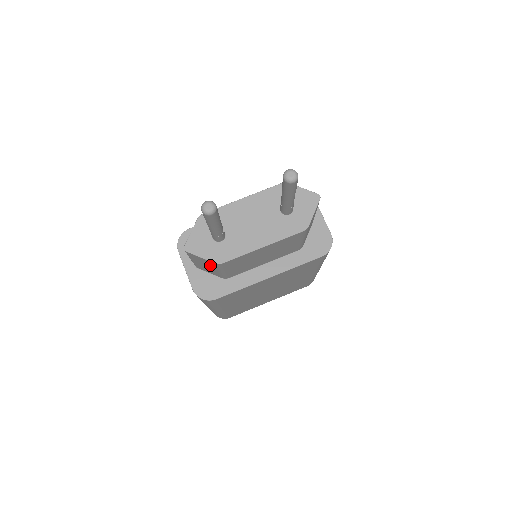
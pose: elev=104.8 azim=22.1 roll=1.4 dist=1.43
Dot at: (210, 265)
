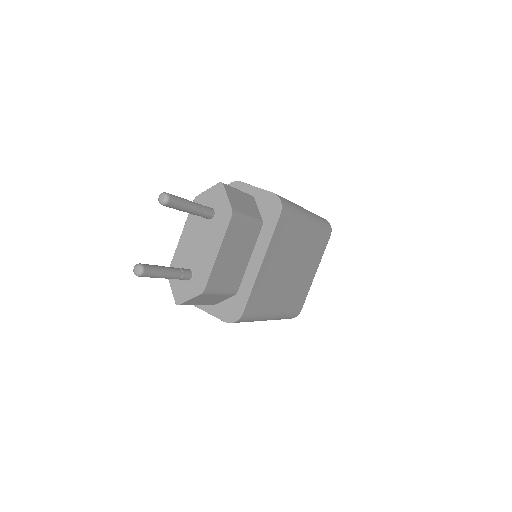
Dot at: (205, 297)
